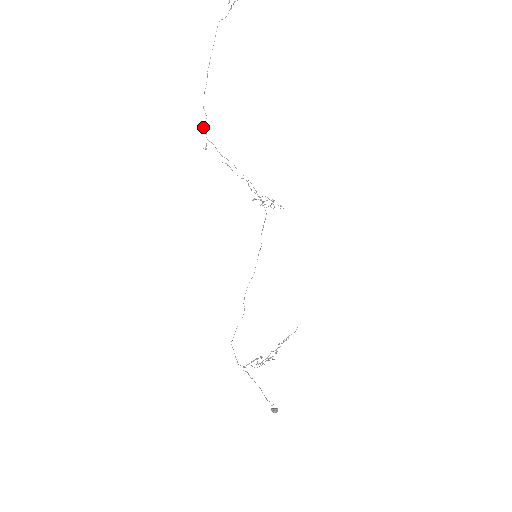
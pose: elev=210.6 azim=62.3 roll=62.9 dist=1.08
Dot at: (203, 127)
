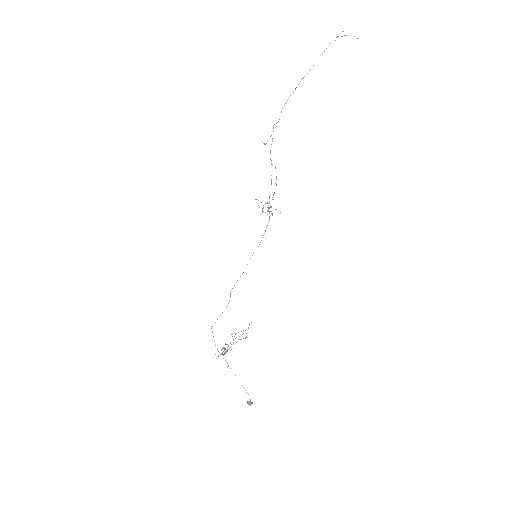
Dot at: (274, 124)
